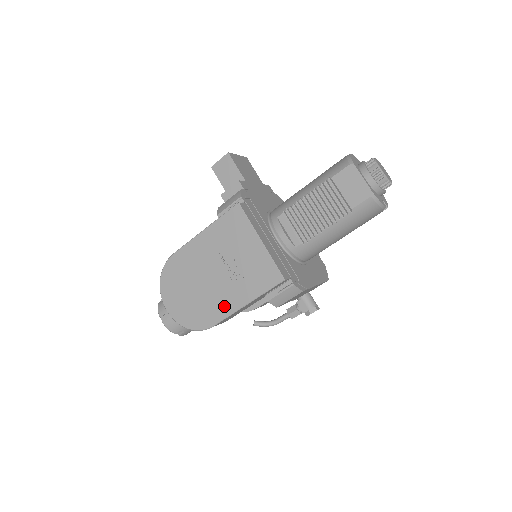
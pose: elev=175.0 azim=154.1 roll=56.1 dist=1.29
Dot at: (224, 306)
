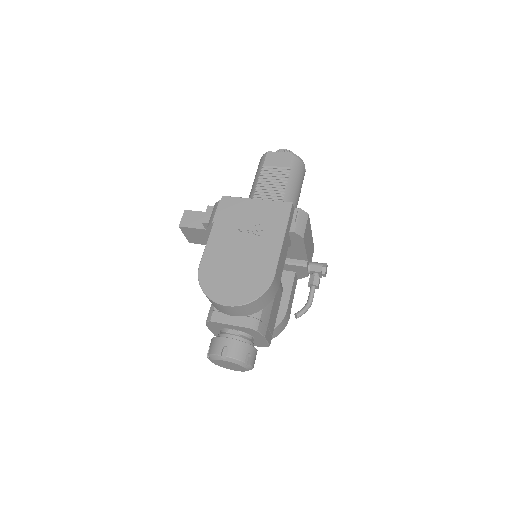
Dot at: (269, 255)
